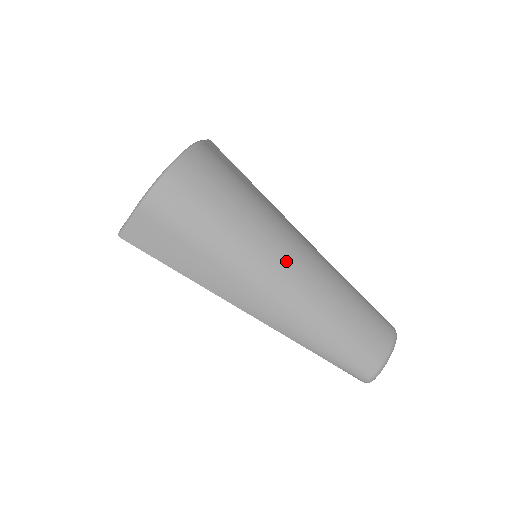
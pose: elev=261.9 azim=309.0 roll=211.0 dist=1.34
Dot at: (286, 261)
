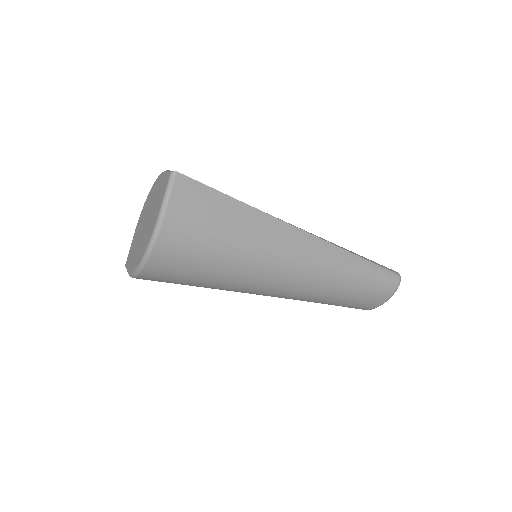
Dot at: (278, 286)
